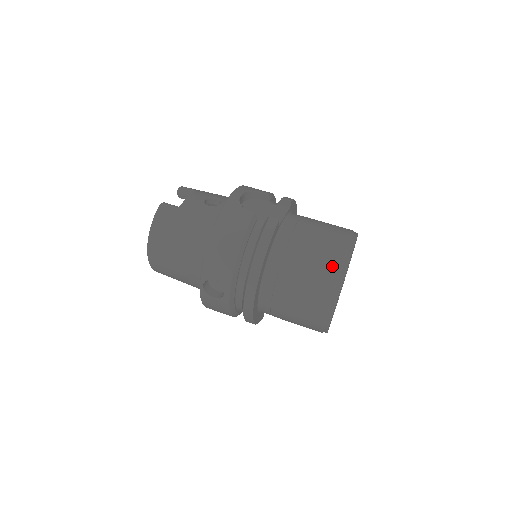
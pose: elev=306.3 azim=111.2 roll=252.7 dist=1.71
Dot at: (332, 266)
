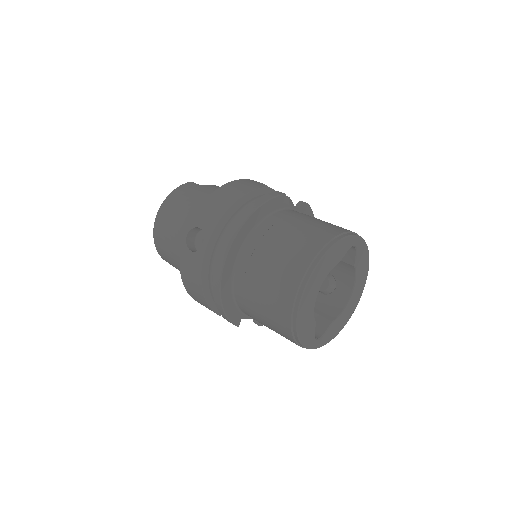
Dot at: (322, 236)
